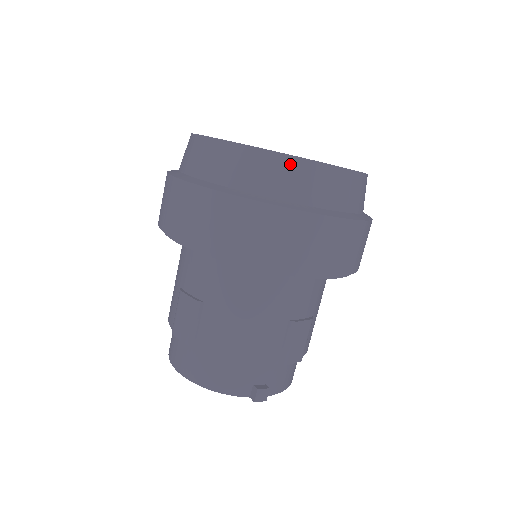
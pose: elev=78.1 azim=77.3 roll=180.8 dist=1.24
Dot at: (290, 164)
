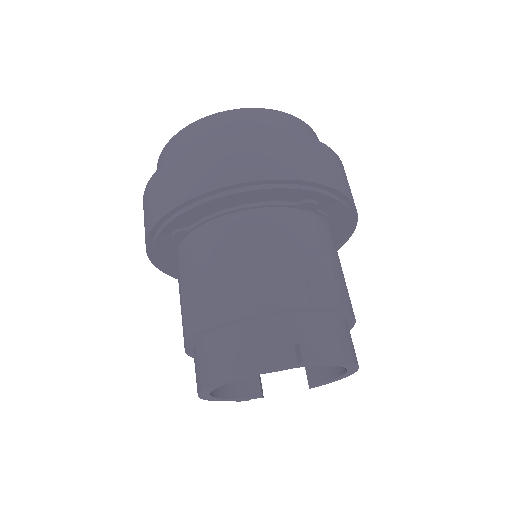
Dot at: (228, 116)
